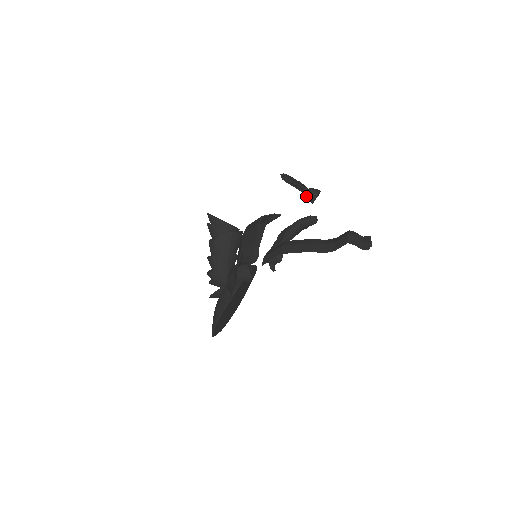
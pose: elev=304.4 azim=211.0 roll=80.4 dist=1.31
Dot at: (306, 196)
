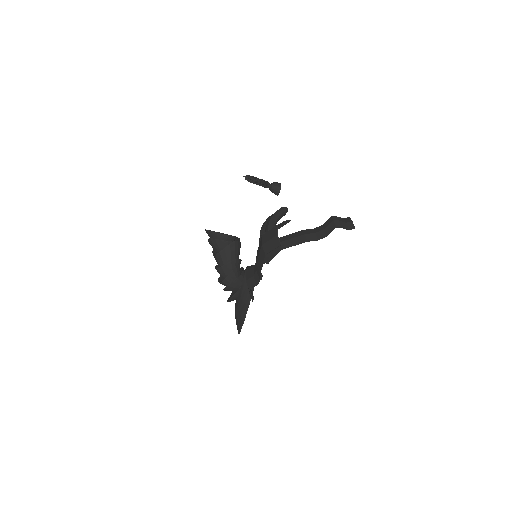
Dot at: (271, 191)
